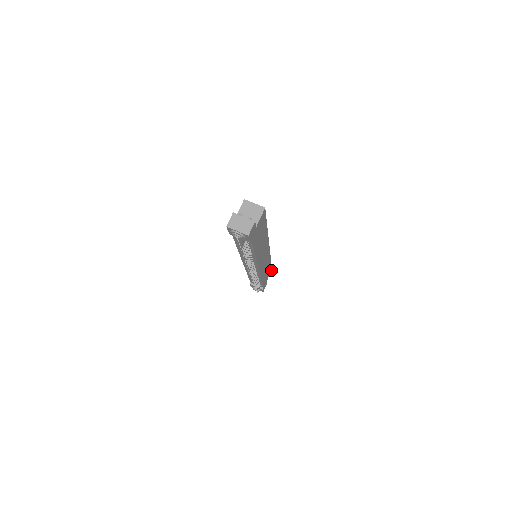
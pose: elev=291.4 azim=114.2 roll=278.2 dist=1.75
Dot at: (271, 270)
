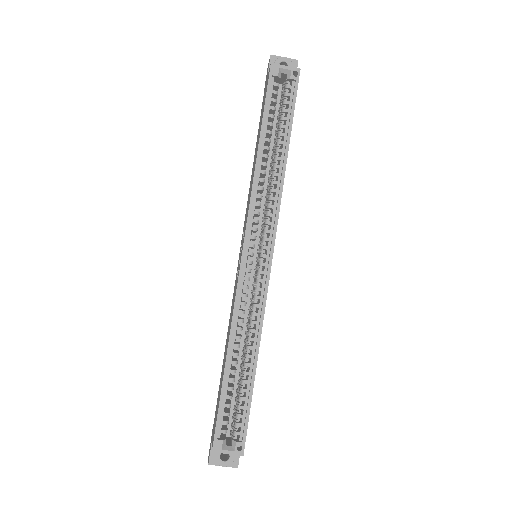
Dot at: (299, 71)
